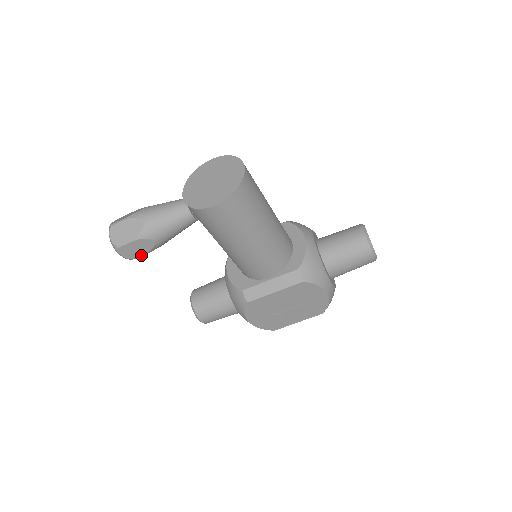
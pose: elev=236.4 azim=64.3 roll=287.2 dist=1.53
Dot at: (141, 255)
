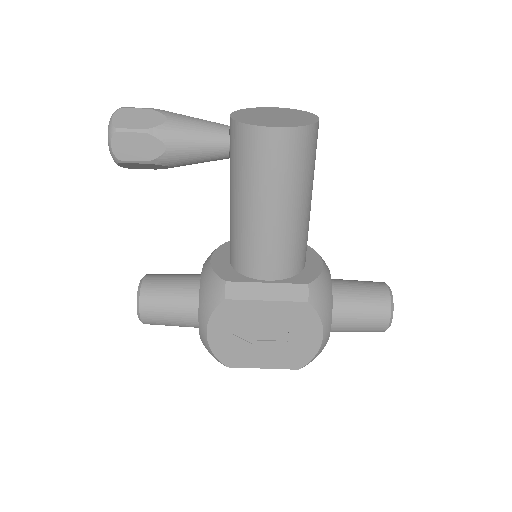
Dot at: (135, 161)
